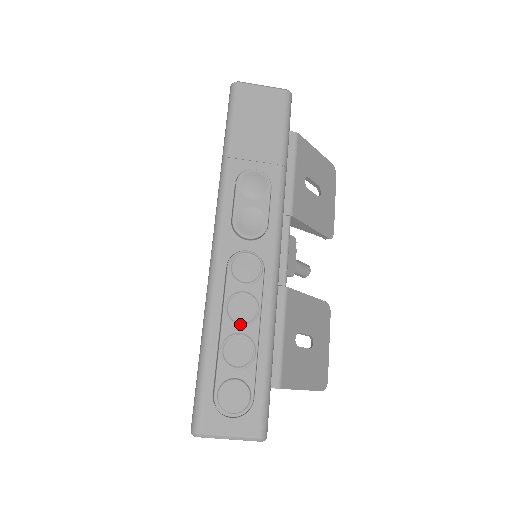
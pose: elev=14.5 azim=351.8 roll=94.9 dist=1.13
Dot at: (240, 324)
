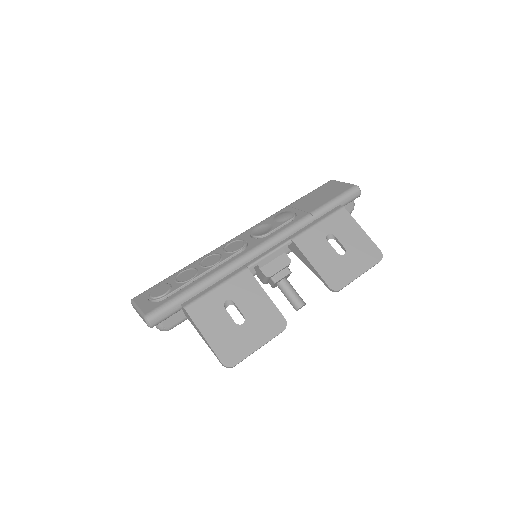
Dot at: (202, 265)
